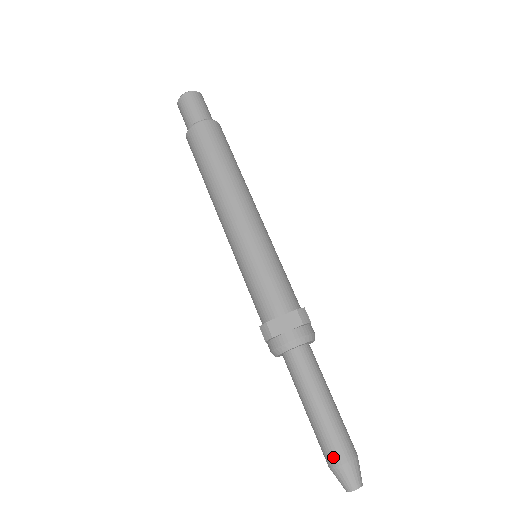
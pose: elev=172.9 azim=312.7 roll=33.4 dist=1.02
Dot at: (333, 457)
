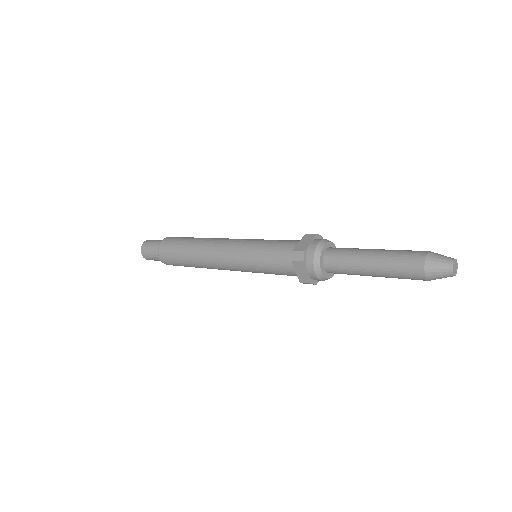
Dot at: (416, 259)
